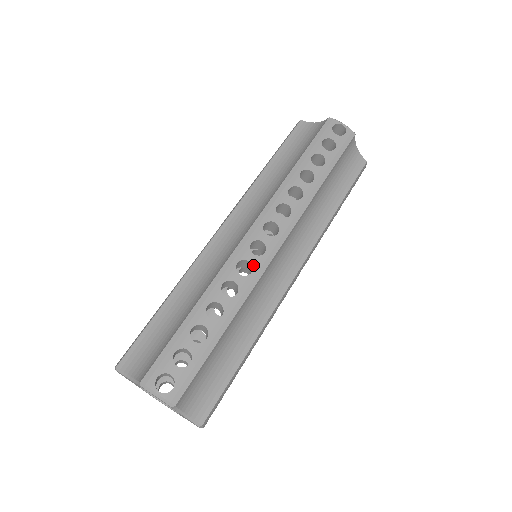
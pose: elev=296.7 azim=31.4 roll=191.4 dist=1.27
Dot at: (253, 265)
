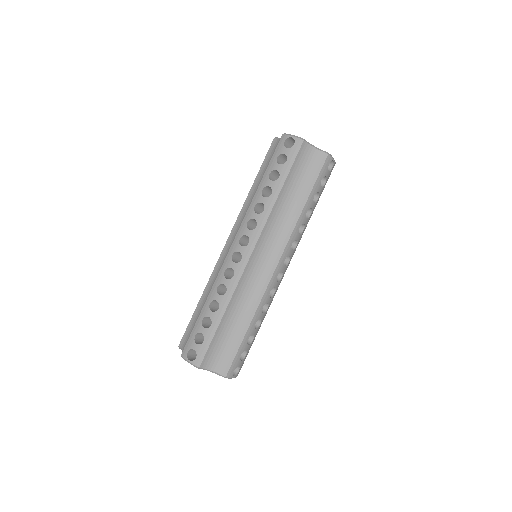
Dot at: (276, 288)
